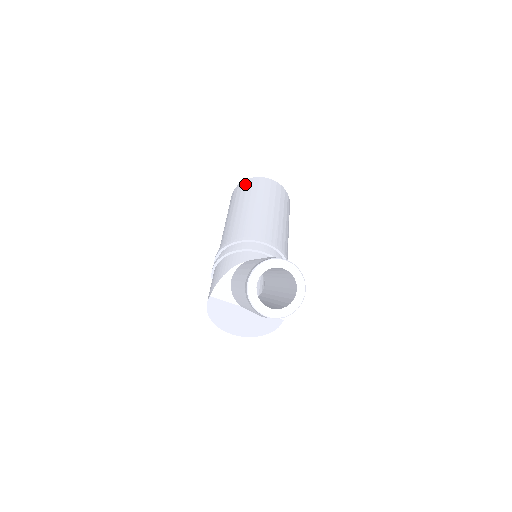
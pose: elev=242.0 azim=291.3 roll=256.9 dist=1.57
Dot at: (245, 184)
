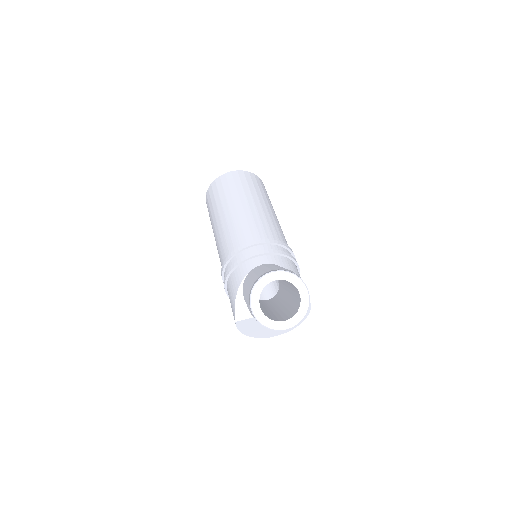
Dot at: (211, 191)
